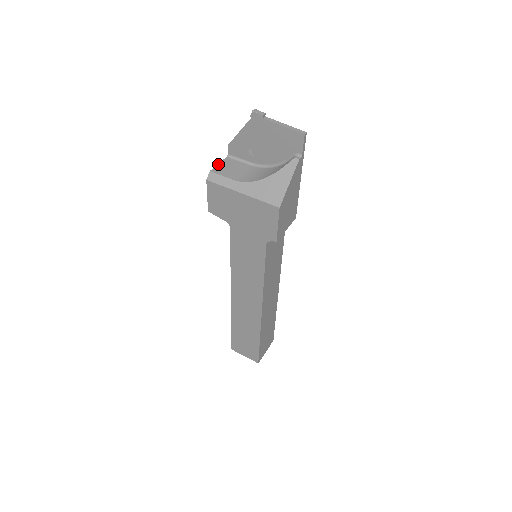
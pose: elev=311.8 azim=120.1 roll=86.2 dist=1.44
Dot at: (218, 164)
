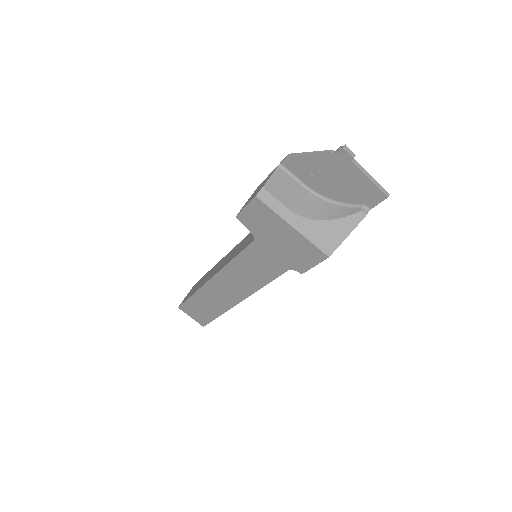
Dot at: (270, 177)
